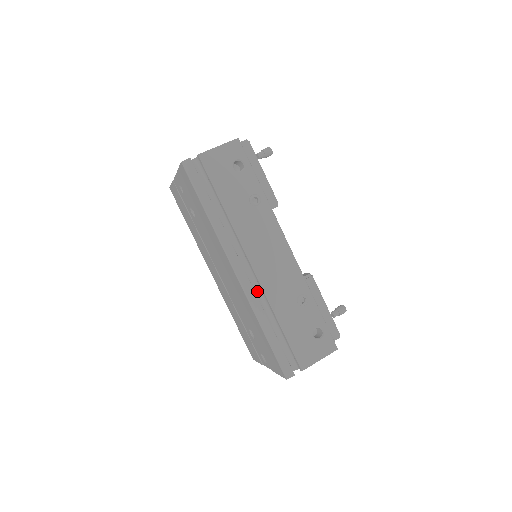
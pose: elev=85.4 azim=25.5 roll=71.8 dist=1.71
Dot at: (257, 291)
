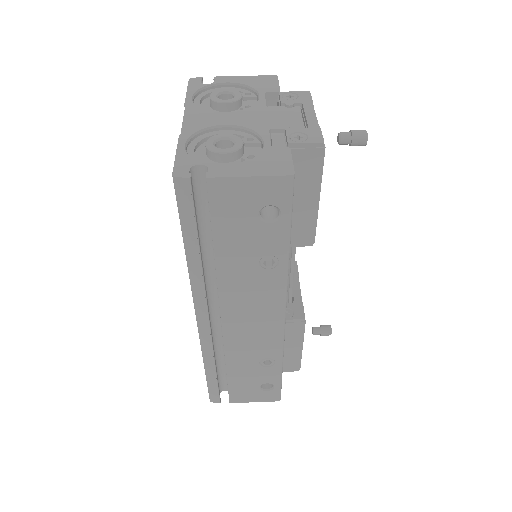
Dot at: (220, 330)
